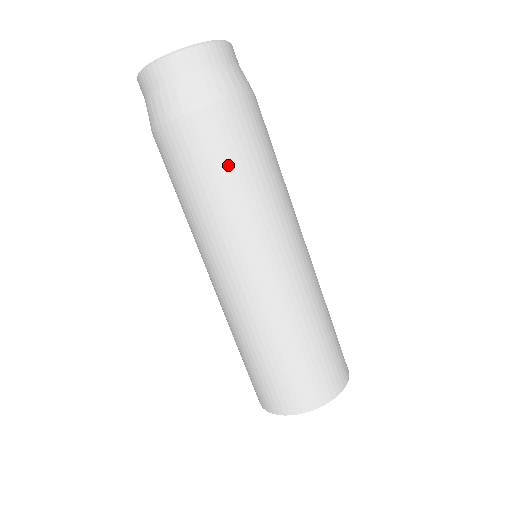
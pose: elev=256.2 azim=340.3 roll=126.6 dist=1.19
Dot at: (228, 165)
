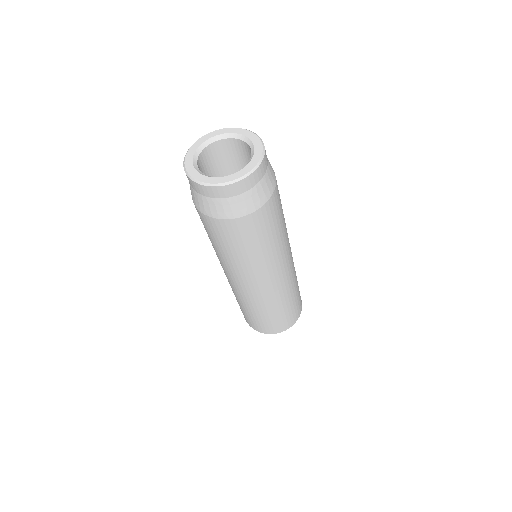
Dot at: (276, 227)
